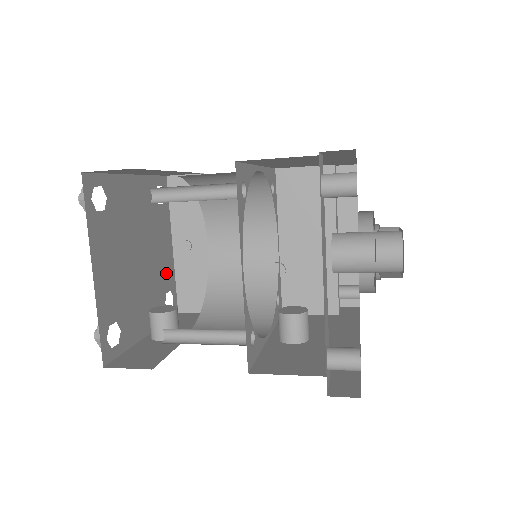
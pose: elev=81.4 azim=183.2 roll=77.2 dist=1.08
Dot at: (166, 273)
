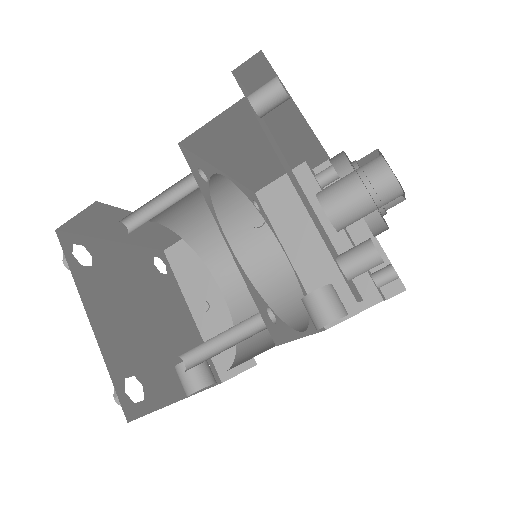
Dot at: (191, 339)
